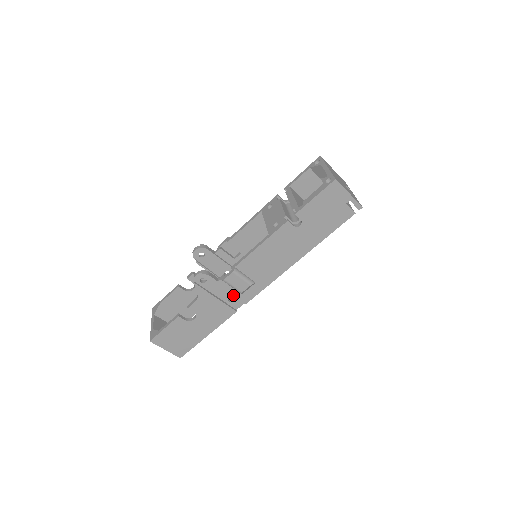
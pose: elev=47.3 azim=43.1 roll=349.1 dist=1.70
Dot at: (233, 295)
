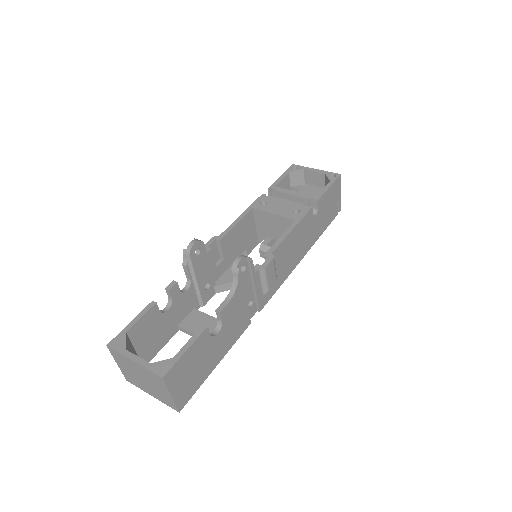
Dot at: (257, 296)
